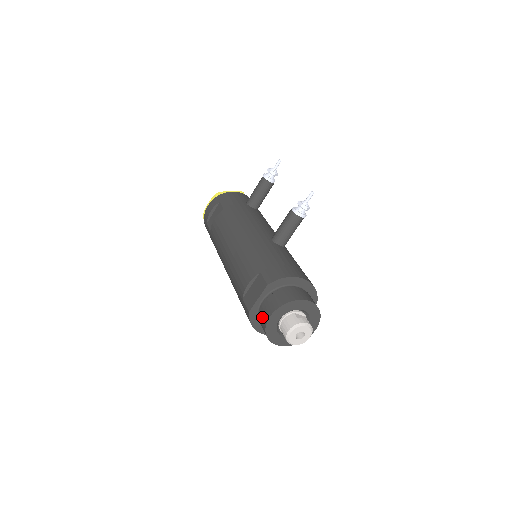
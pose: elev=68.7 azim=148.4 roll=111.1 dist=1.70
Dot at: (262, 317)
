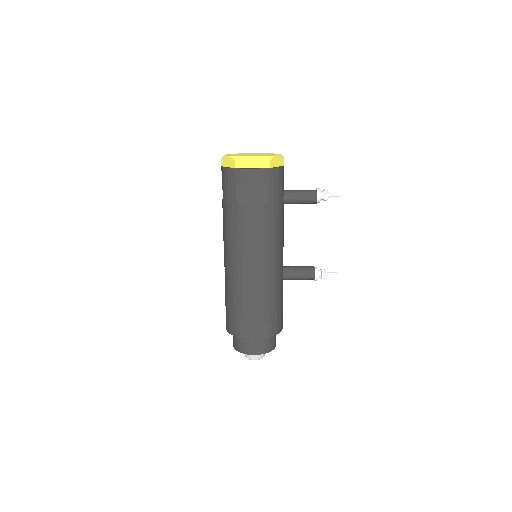
Dot at: (247, 347)
